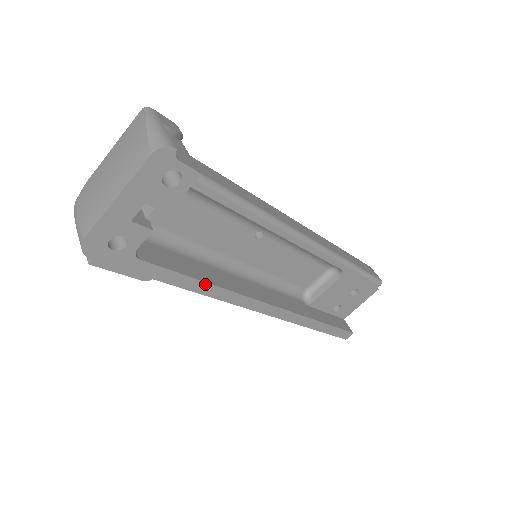
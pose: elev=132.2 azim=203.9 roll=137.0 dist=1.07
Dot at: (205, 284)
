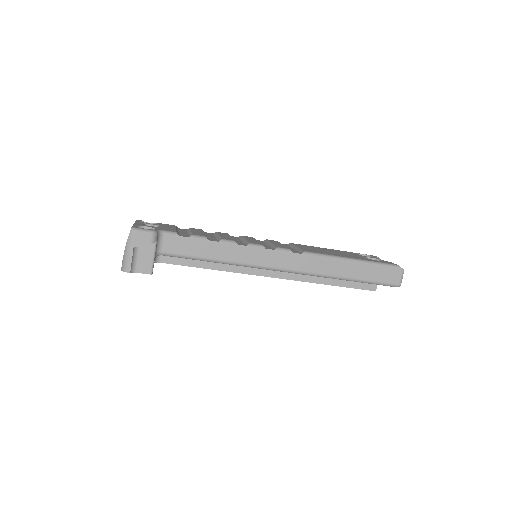
Dot at: occluded
